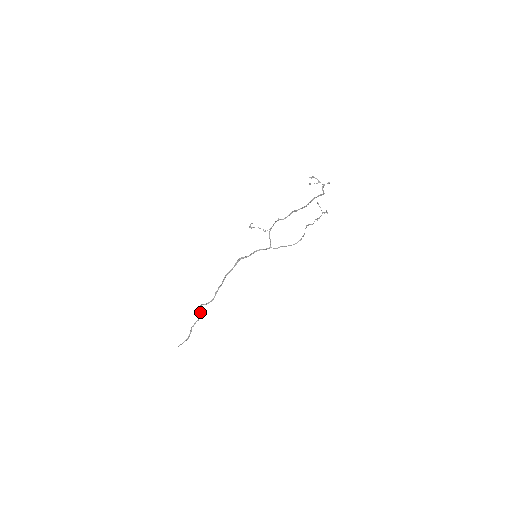
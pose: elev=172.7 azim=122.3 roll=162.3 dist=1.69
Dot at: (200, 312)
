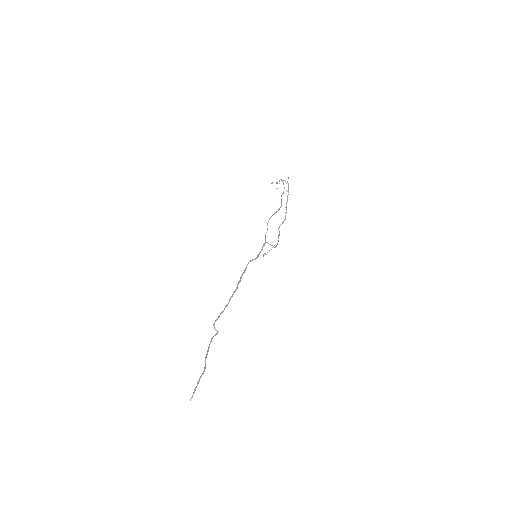
Dot at: (213, 336)
